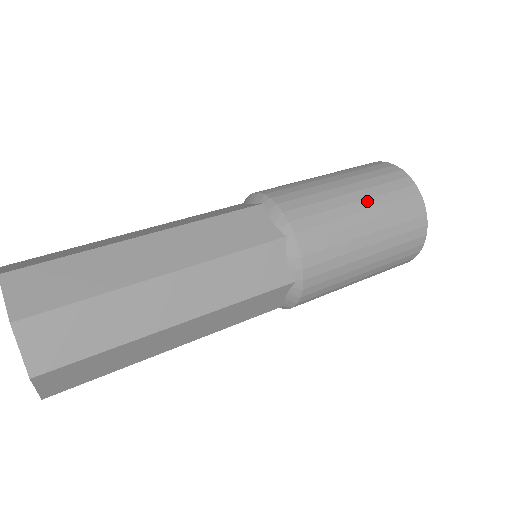
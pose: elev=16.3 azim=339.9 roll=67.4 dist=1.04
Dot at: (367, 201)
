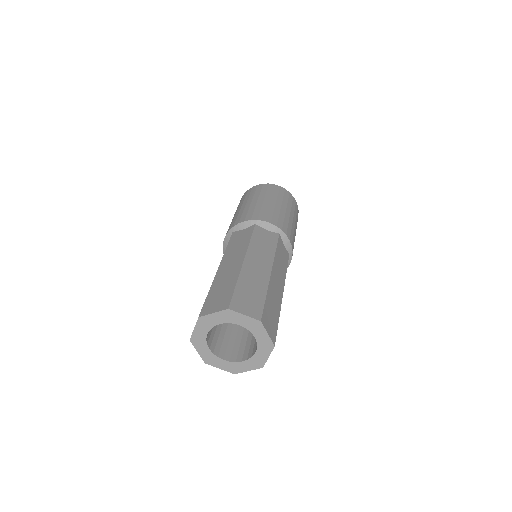
Dot at: (283, 204)
